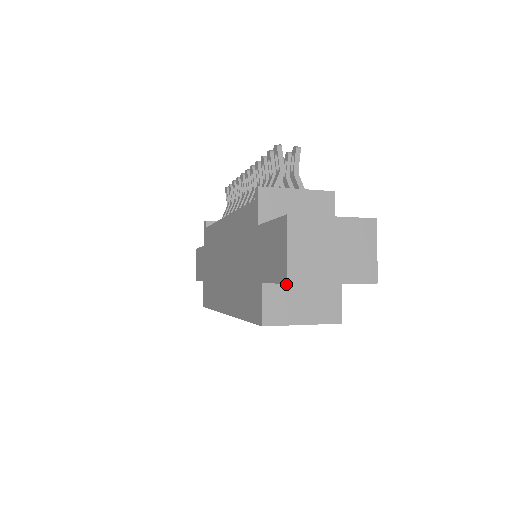
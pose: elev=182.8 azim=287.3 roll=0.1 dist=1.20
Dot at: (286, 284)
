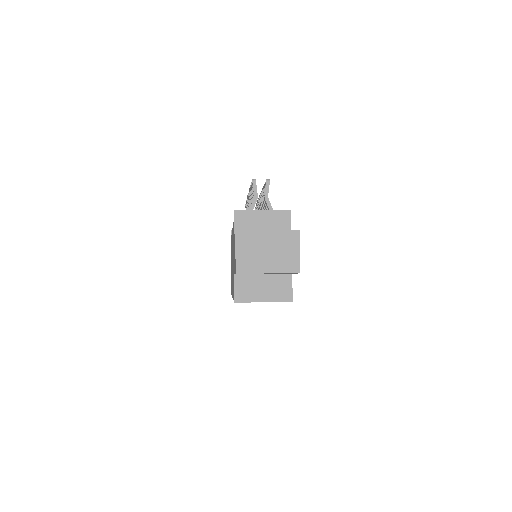
Dot at: (251, 275)
